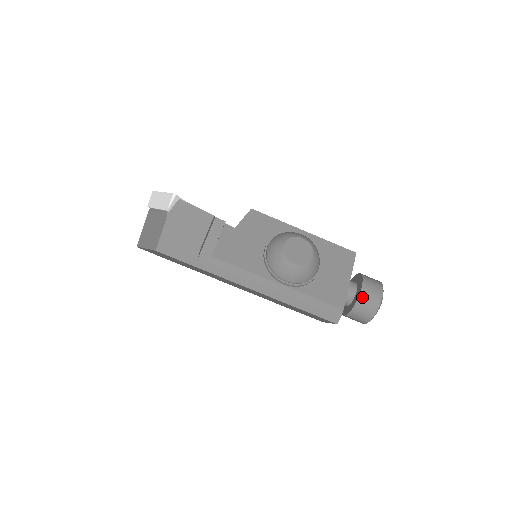
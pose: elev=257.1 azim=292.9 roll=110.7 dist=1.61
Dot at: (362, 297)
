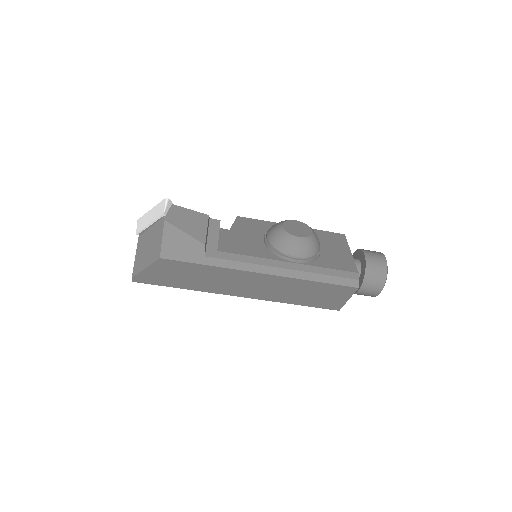
Dot at: (369, 261)
